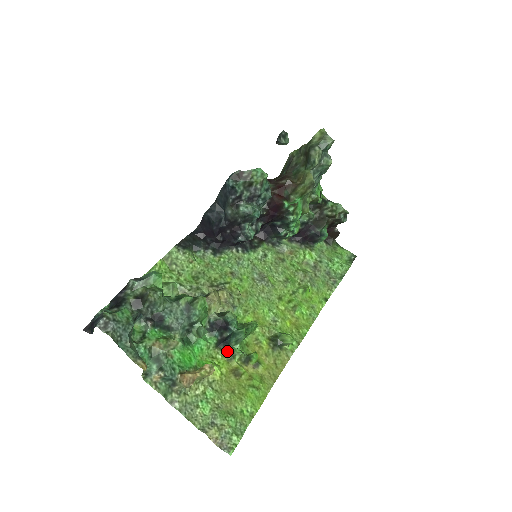
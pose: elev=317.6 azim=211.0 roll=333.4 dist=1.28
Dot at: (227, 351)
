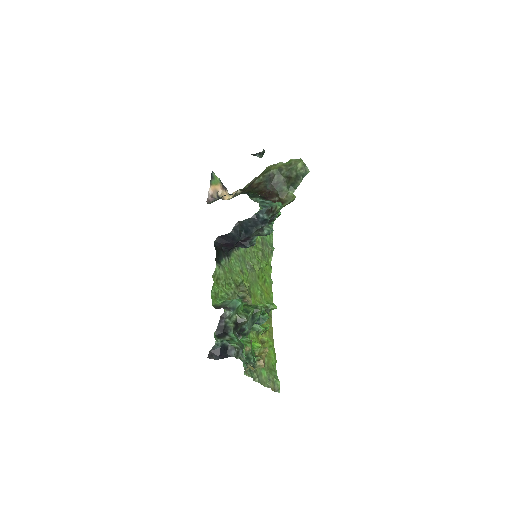
Dot at: occluded
